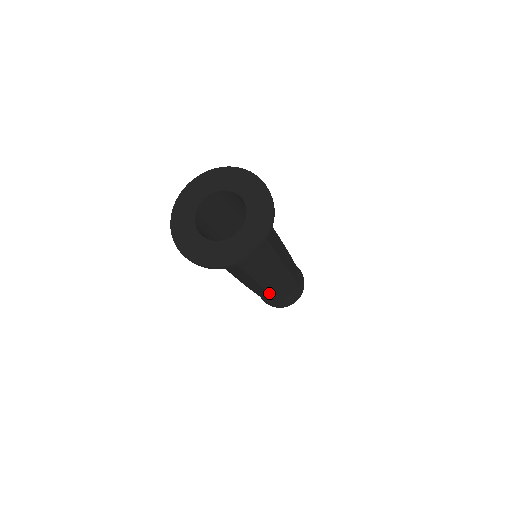
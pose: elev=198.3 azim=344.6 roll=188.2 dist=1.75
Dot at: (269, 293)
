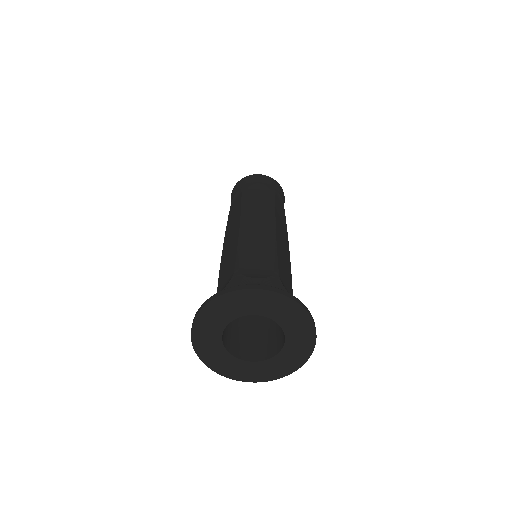
Dot at: occluded
